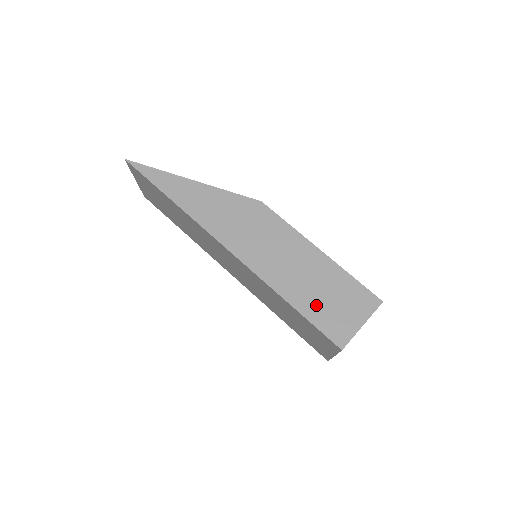
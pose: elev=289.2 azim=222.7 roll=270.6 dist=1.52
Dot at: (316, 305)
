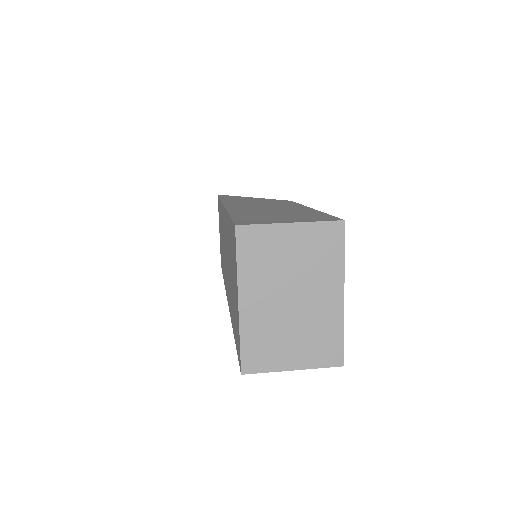
Dot at: (255, 215)
